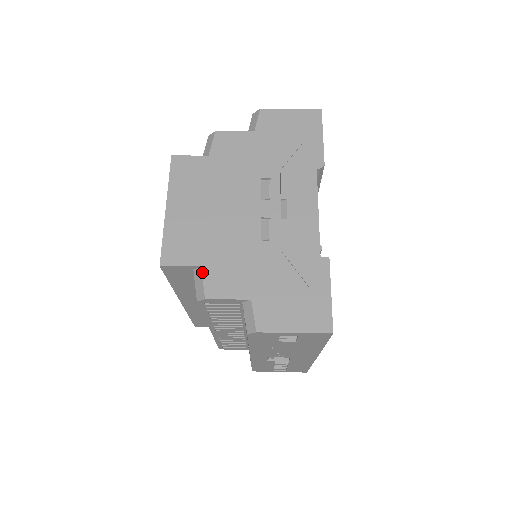
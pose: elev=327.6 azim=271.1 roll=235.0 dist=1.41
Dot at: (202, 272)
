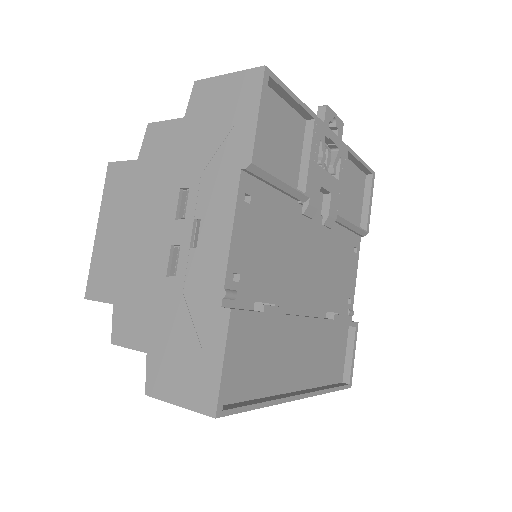
Dot at: (113, 311)
